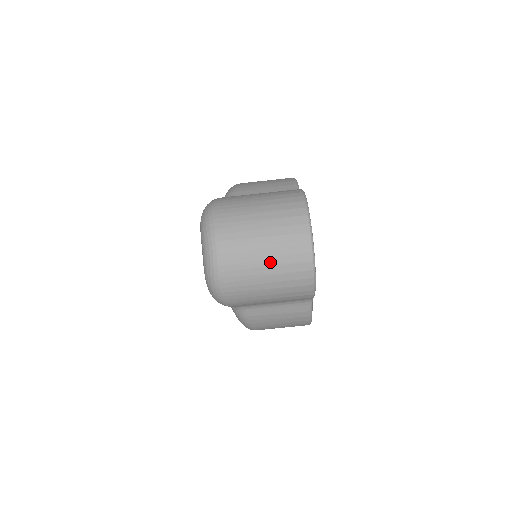
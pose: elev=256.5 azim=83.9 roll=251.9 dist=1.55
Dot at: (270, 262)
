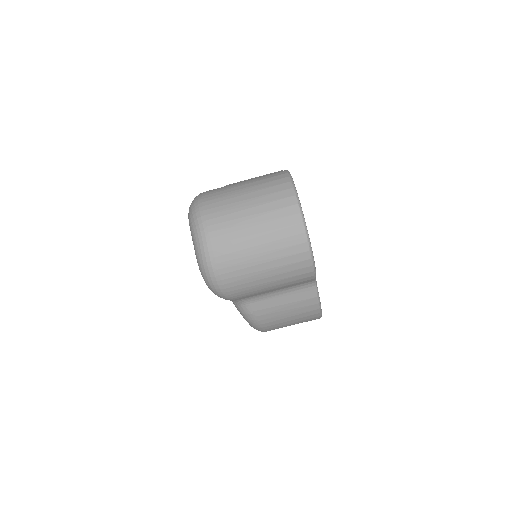
Dot at: (262, 240)
